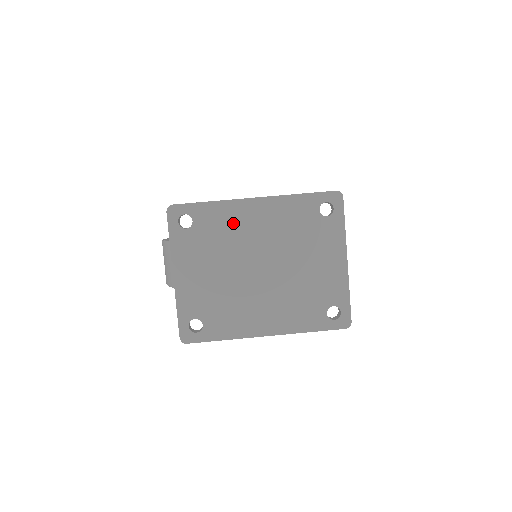
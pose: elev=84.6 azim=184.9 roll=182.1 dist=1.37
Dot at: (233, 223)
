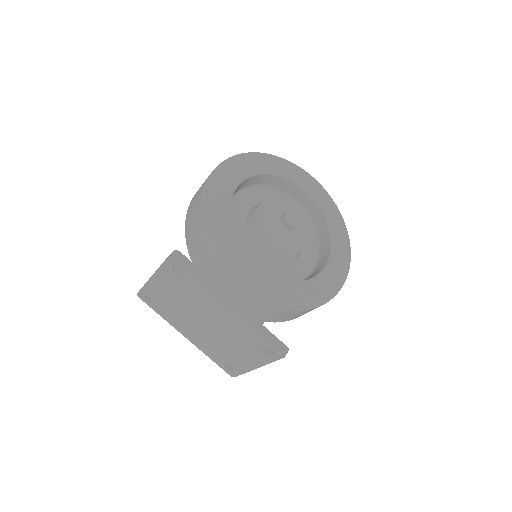
Dot at: (206, 299)
